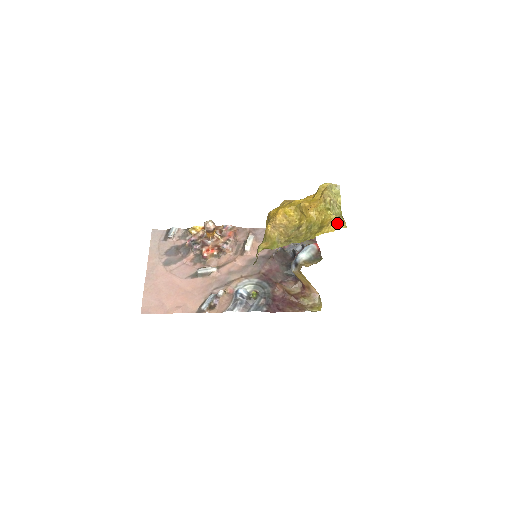
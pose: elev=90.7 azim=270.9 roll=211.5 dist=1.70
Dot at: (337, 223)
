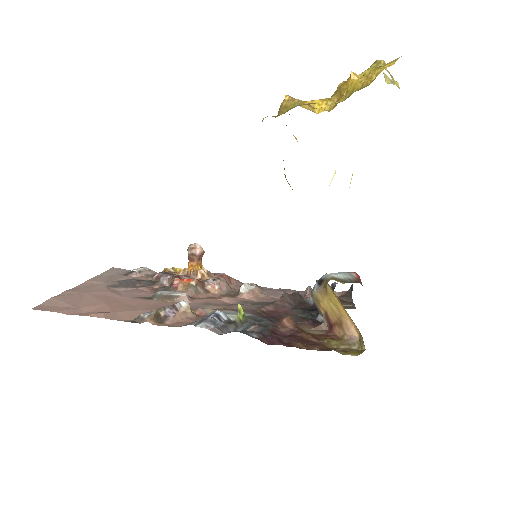
Dot at: occluded
